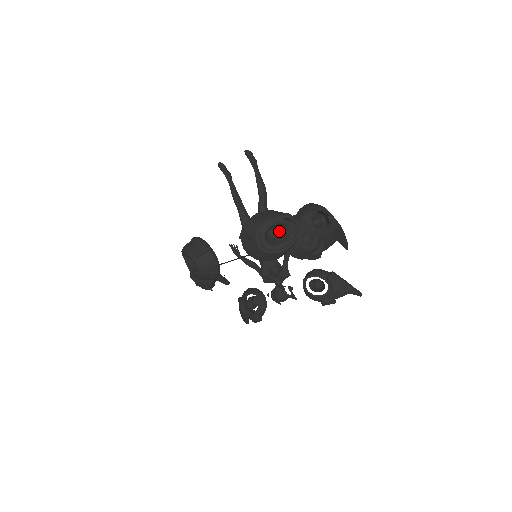
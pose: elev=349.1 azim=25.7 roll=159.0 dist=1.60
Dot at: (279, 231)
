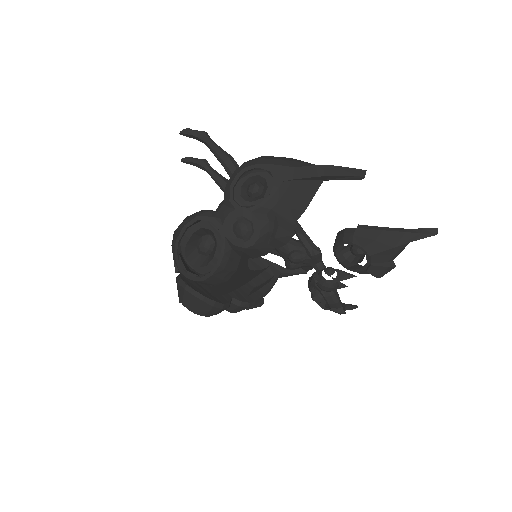
Dot at: (206, 240)
